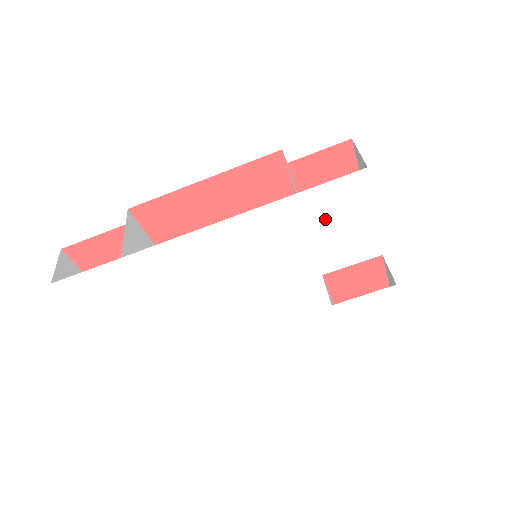
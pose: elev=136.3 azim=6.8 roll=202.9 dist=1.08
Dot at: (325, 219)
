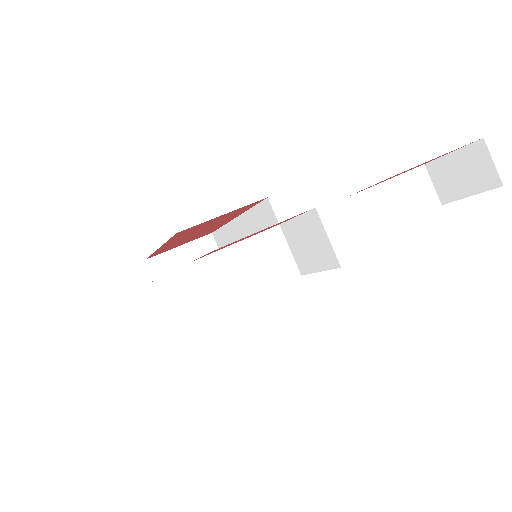
Dot at: occluded
